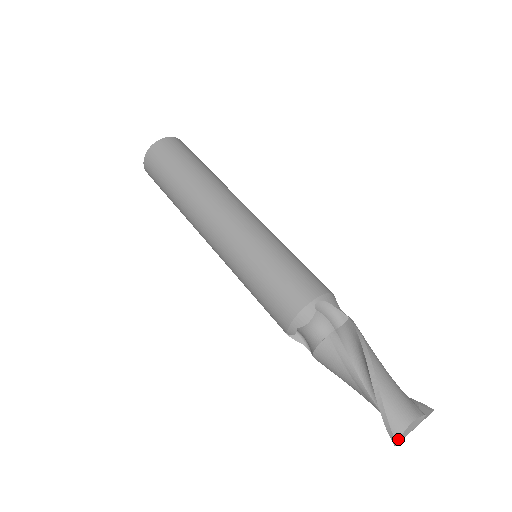
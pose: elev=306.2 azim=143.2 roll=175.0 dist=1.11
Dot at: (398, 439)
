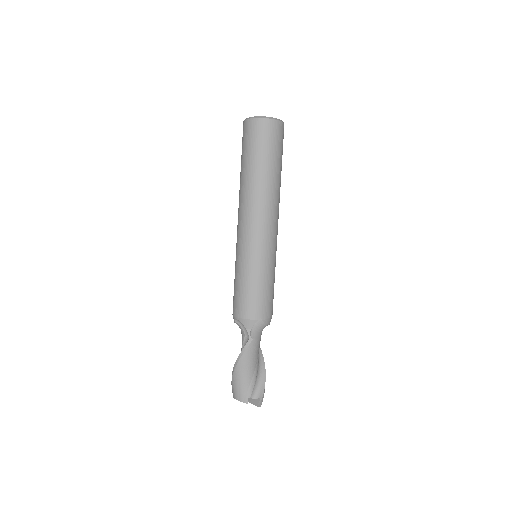
Dot at: occluded
